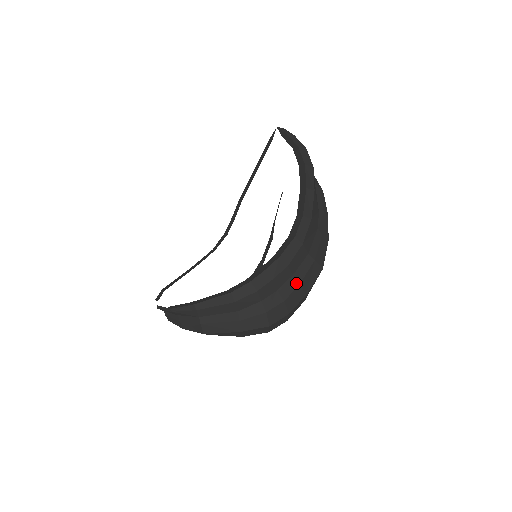
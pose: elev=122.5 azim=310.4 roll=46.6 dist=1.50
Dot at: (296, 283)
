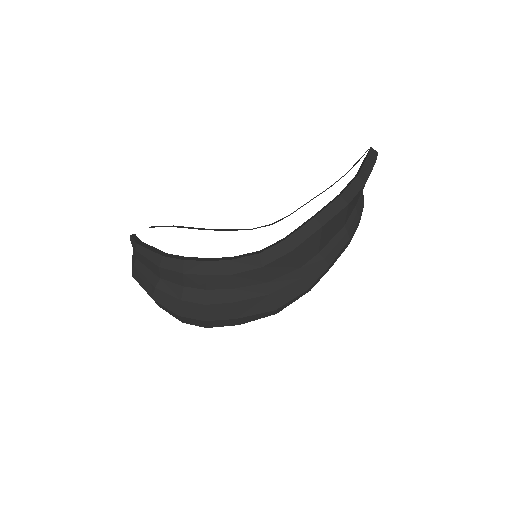
Dot at: (230, 298)
